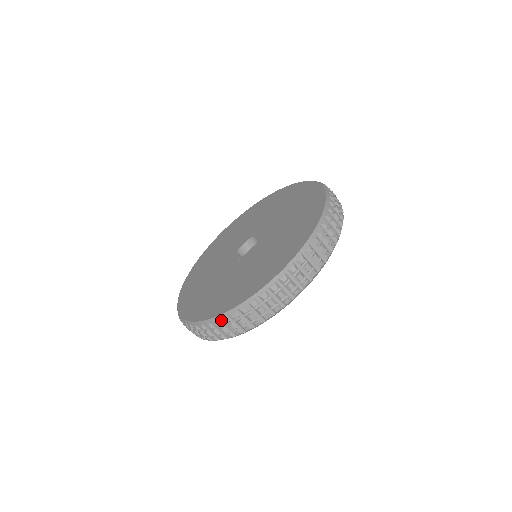
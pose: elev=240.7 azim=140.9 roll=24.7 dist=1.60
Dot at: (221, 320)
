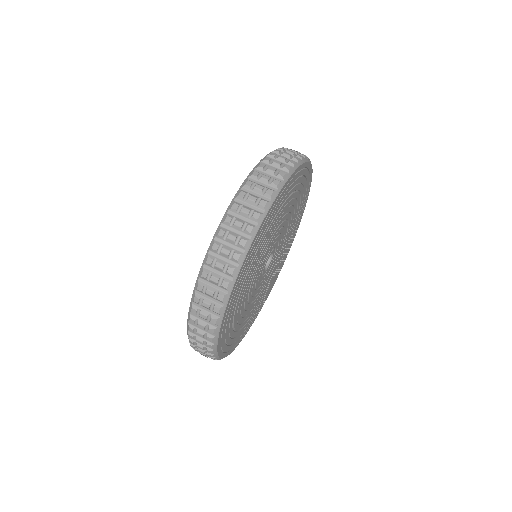
Dot at: (269, 157)
